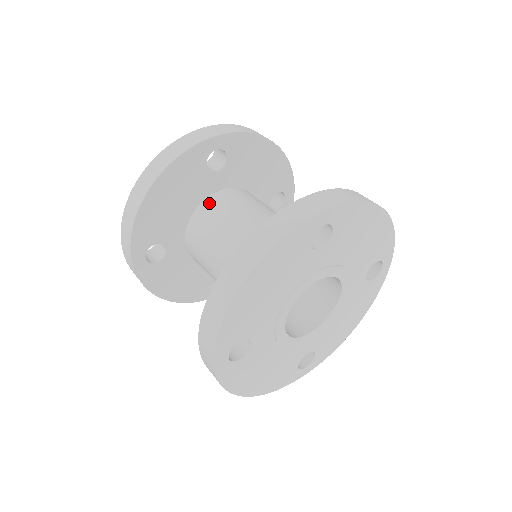
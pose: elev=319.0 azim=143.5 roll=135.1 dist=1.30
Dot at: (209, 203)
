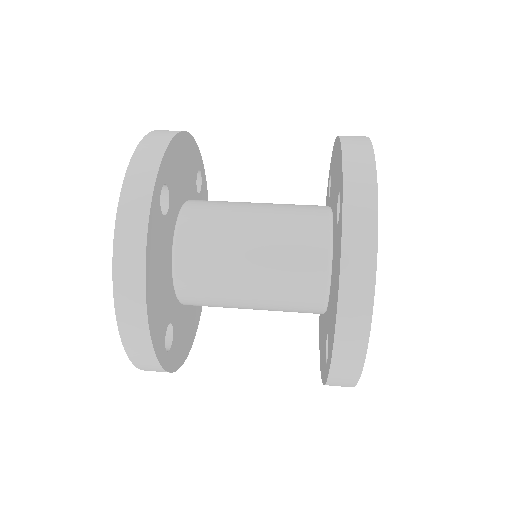
Dot at: (185, 247)
